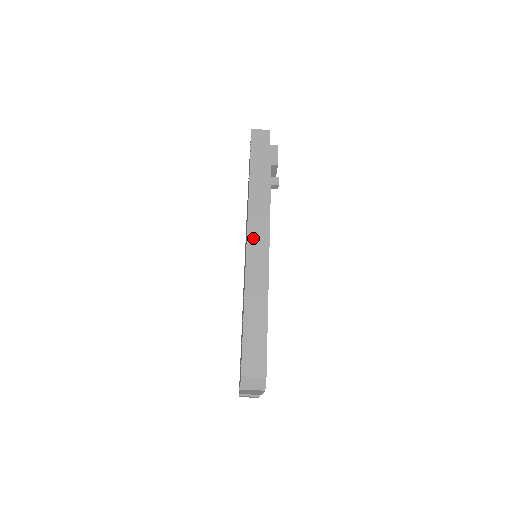
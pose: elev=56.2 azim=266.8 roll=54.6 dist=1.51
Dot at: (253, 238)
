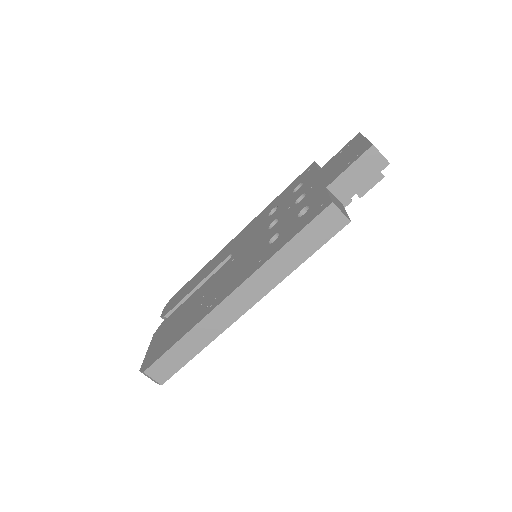
Dot at: (244, 291)
